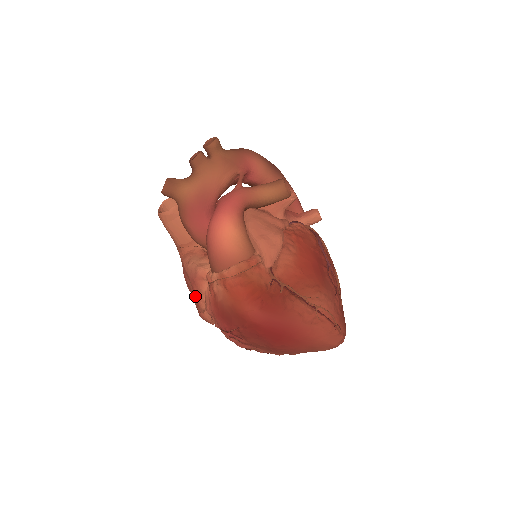
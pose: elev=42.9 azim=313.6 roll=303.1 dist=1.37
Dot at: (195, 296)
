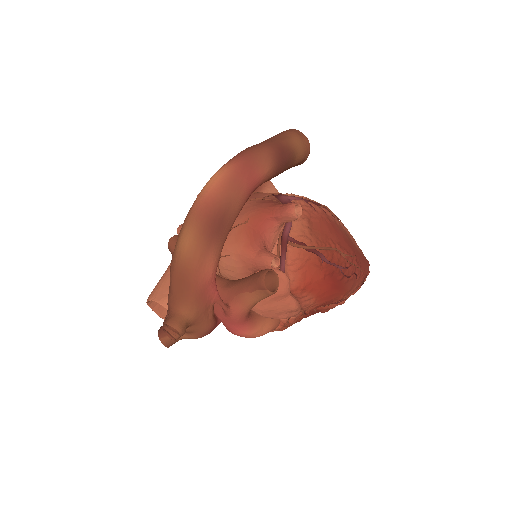
Dot at: occluded
